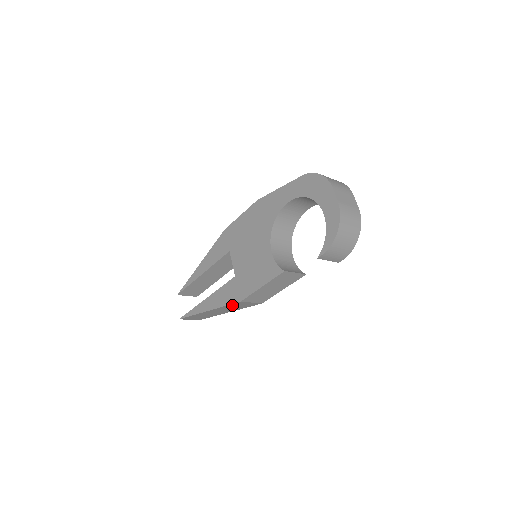
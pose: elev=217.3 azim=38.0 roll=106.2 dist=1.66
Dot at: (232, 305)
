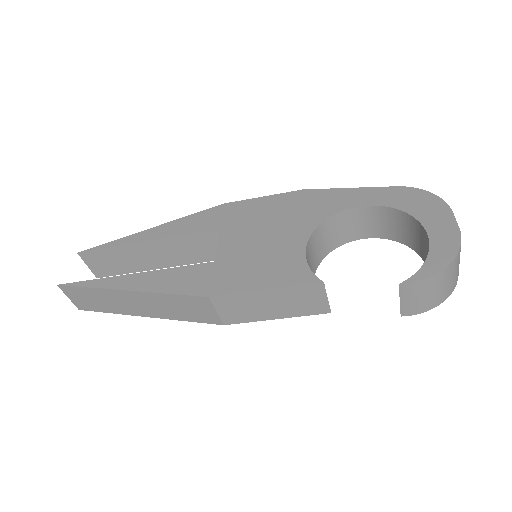
Dot at: (181, 299)
